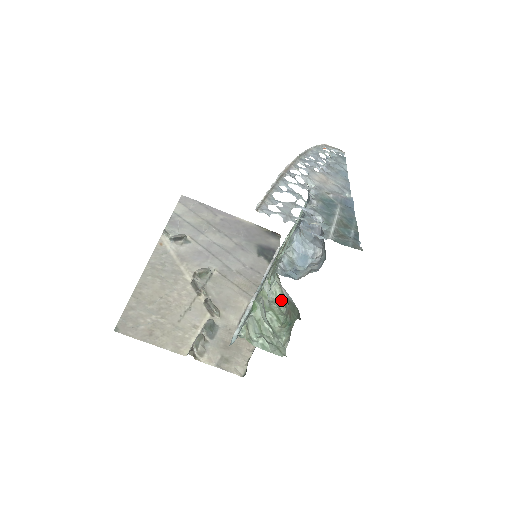
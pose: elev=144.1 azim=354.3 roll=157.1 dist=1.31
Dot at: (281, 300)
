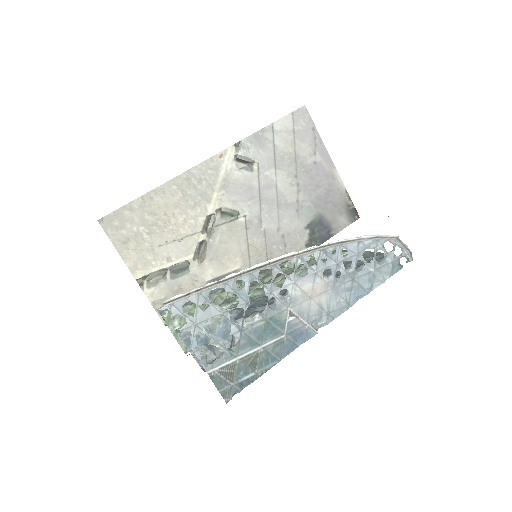
Dot at: occluded
